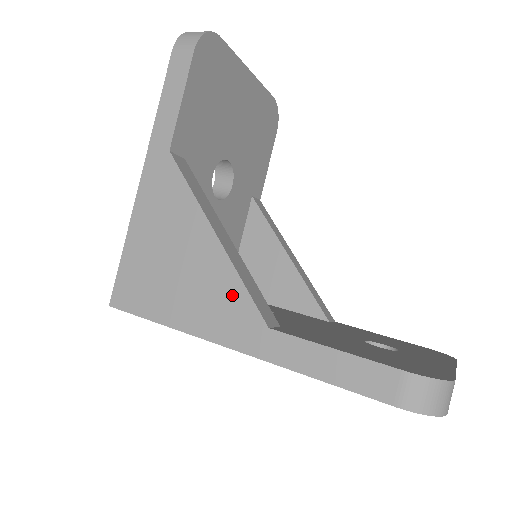
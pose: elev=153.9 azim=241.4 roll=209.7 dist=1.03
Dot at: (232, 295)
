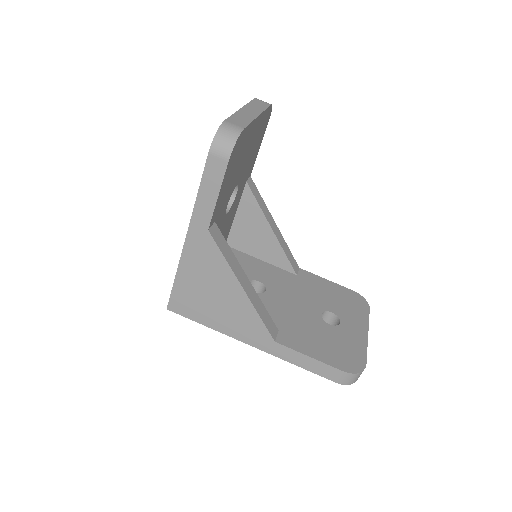
Dot at: (253, 323)
